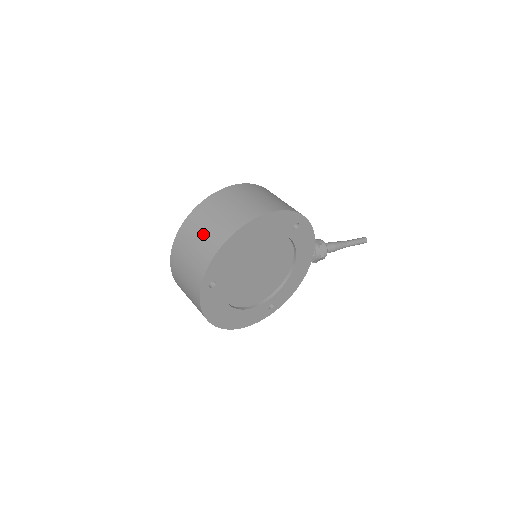
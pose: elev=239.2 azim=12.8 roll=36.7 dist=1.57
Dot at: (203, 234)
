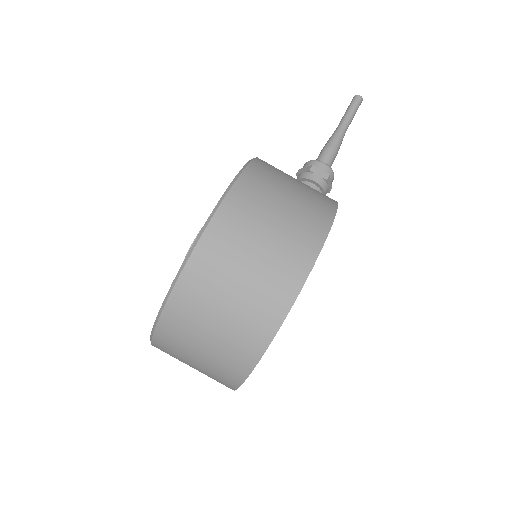
Dot at: (211, 344)
